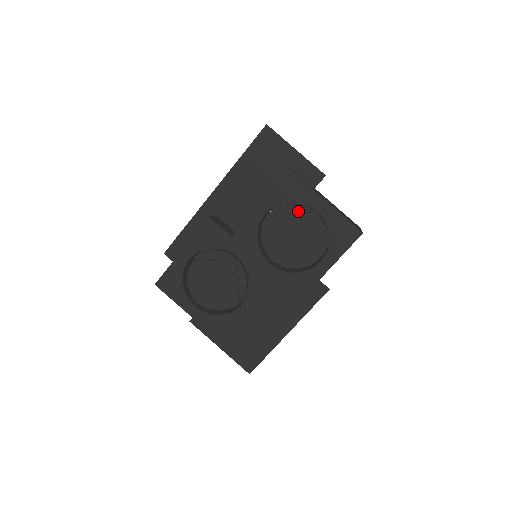
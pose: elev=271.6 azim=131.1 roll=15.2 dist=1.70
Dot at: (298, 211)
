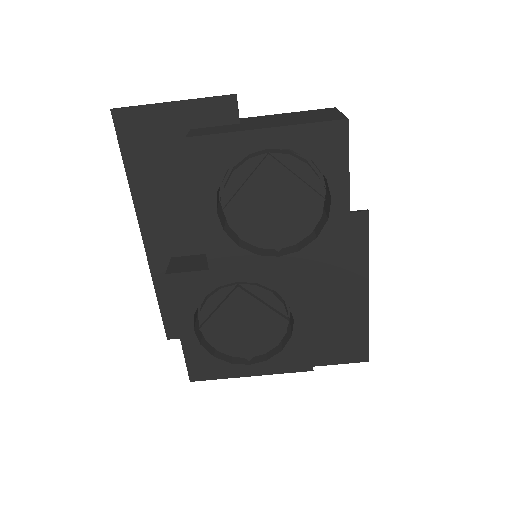
Dot at: (248, 172)
